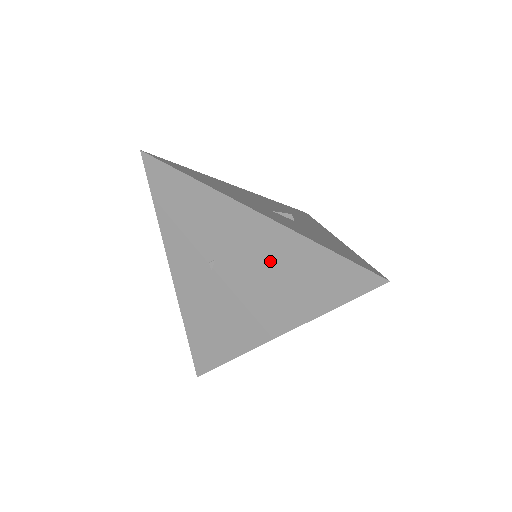
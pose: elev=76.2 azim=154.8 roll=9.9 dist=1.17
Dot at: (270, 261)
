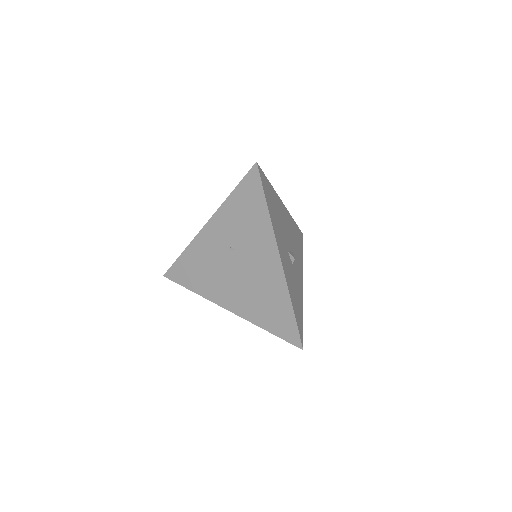
Dot at: (262, 283)
